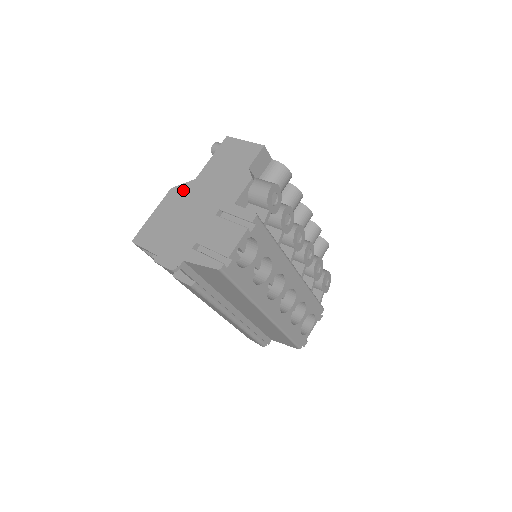
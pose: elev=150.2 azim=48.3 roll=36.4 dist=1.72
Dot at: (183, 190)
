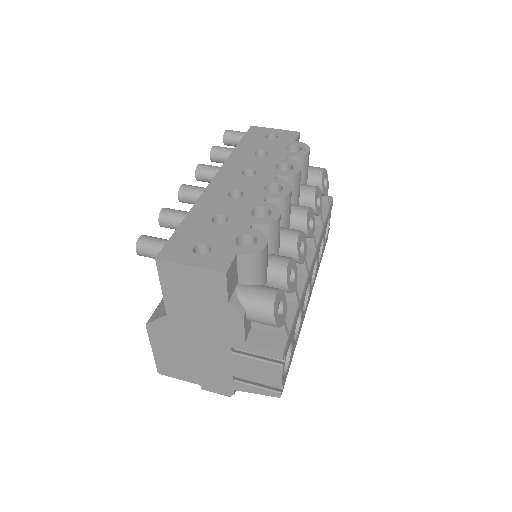
Dot at: (164, 328)
